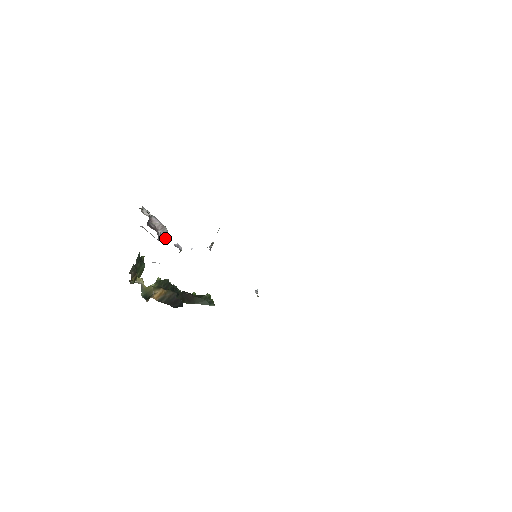
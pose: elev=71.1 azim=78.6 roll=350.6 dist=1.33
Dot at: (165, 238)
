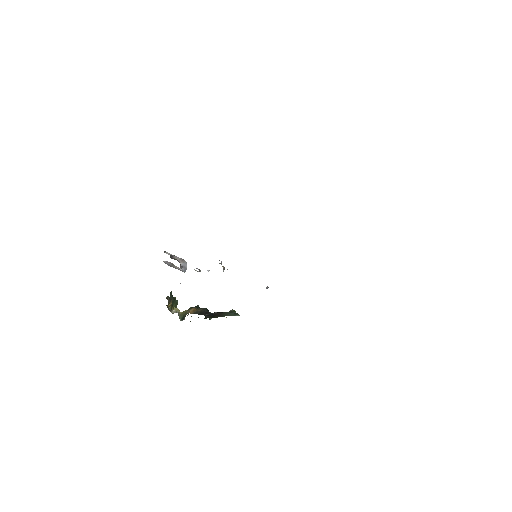
Dot at: (186, 268)
